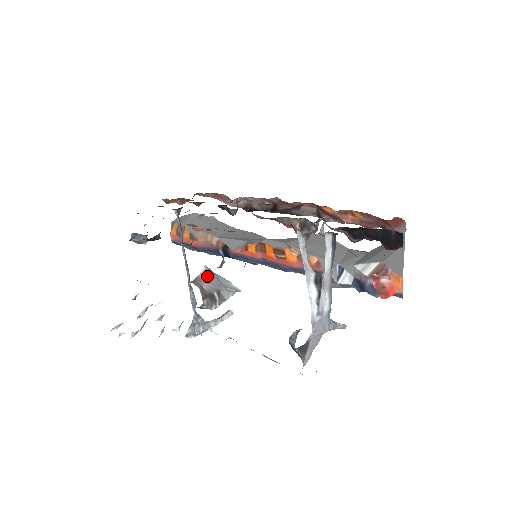
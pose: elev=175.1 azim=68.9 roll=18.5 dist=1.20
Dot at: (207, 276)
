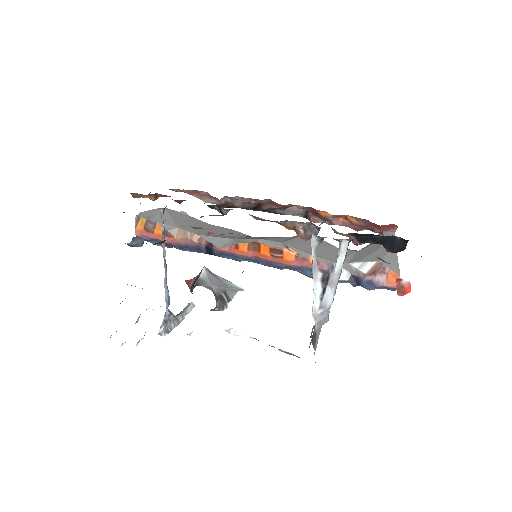
Dot at: (210, 277)
